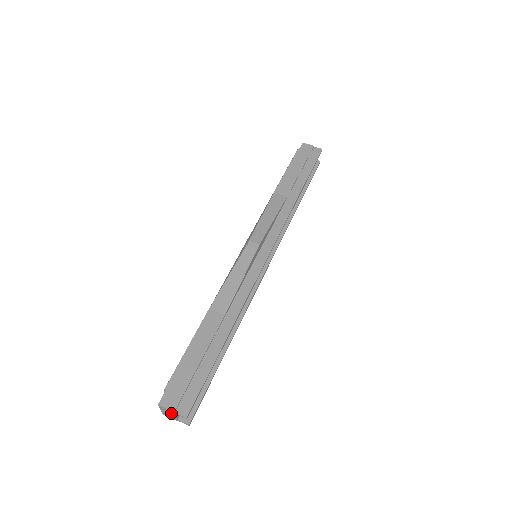
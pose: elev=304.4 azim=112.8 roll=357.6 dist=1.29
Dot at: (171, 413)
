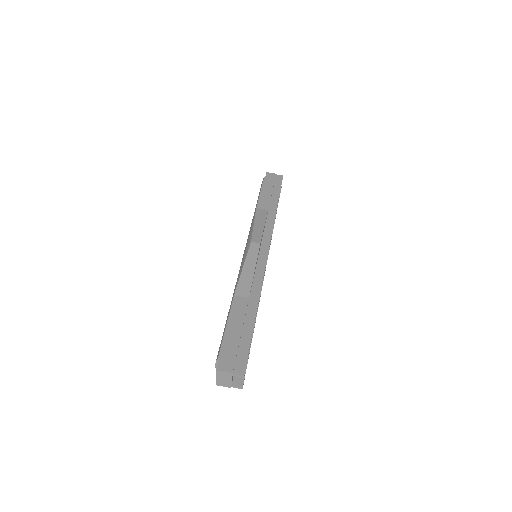
Dot at: (228, 377)
